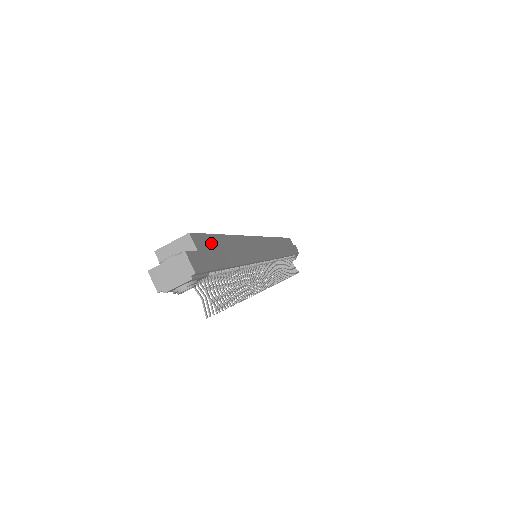
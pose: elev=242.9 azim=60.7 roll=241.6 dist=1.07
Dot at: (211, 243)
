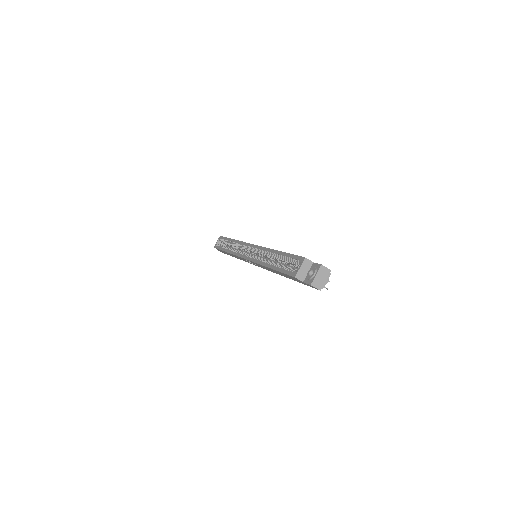
Dot at: occluded
